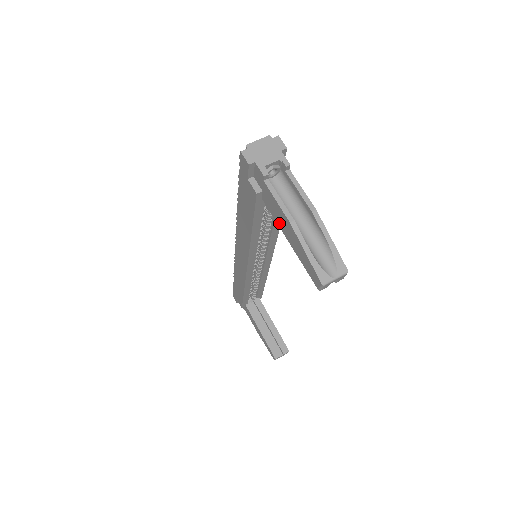
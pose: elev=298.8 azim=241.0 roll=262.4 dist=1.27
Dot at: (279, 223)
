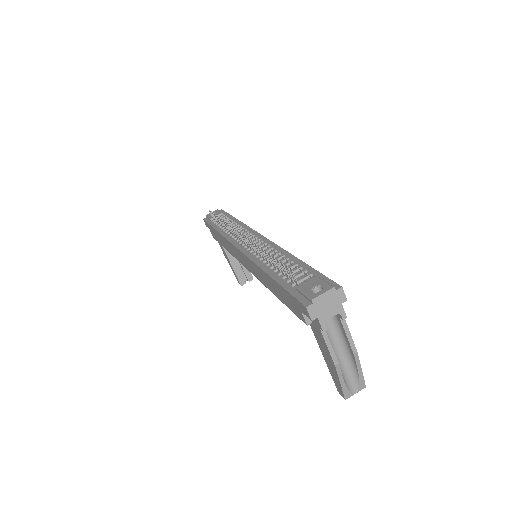
Dot at: (320, 345)
